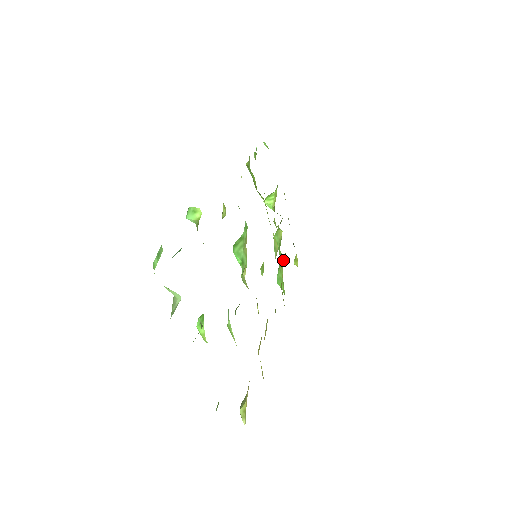
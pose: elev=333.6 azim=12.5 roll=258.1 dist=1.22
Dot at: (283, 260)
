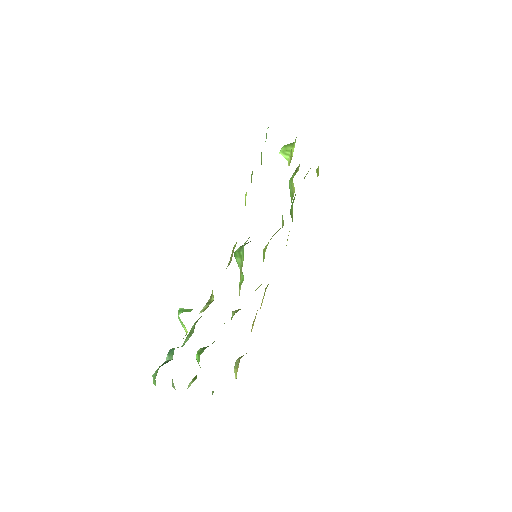
Dot at: occluded
